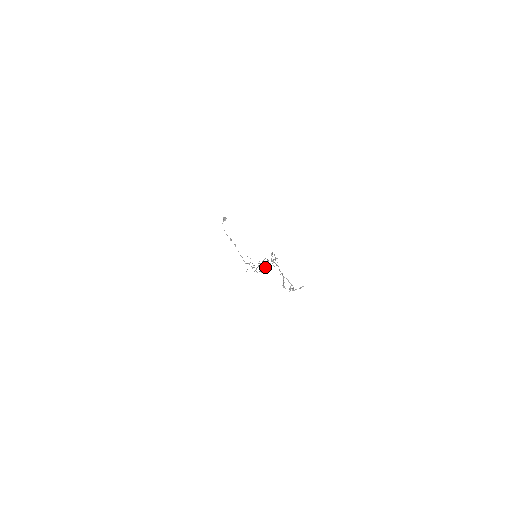
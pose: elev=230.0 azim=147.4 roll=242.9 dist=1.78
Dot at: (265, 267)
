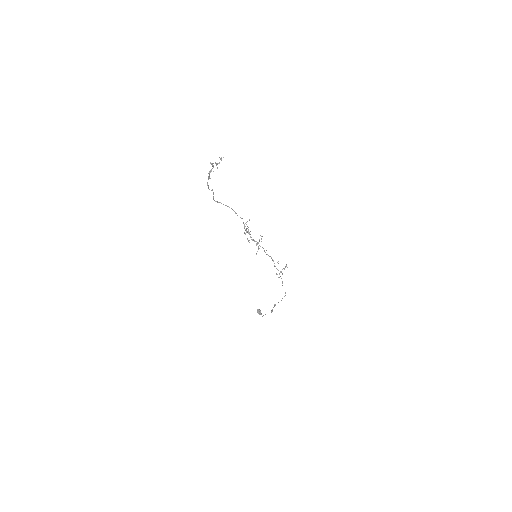
Dot at: occluded
